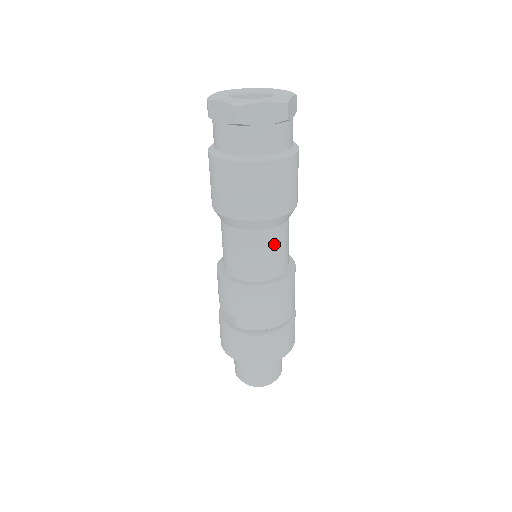
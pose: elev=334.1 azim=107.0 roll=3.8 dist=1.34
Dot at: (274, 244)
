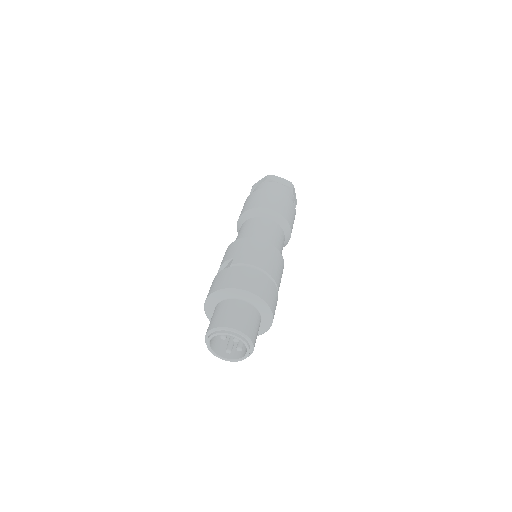
Dot at: (274, 230)
